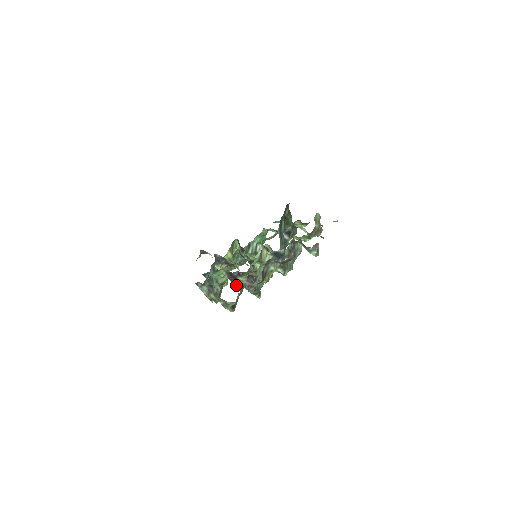
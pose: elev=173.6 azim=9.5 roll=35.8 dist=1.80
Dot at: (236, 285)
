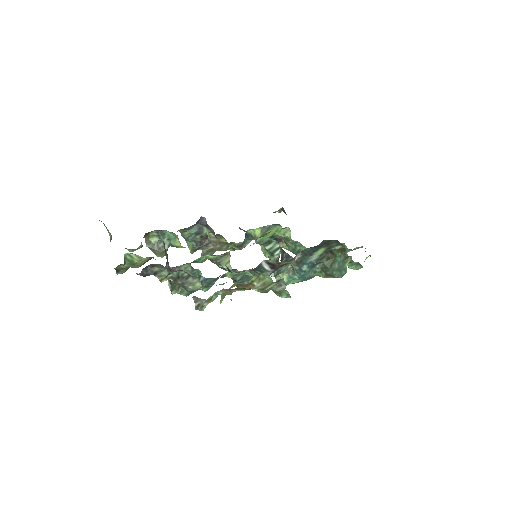
Dot at: occluded
